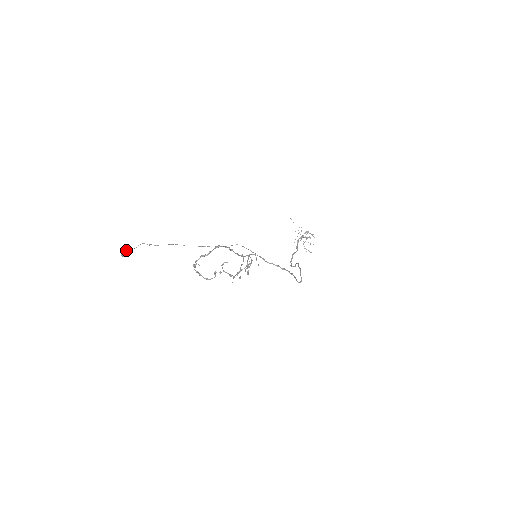
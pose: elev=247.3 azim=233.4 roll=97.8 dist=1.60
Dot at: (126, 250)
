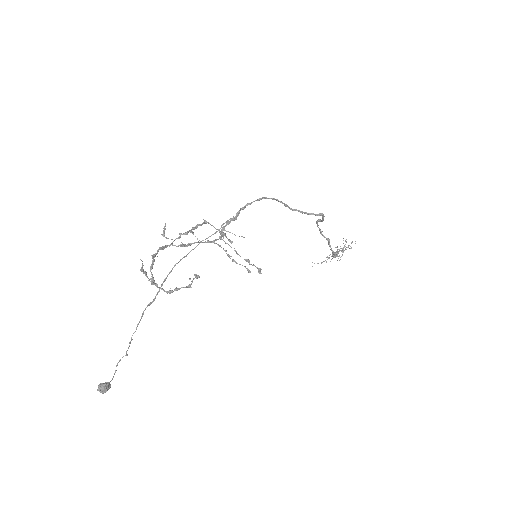
Dot at: (103, 383)
